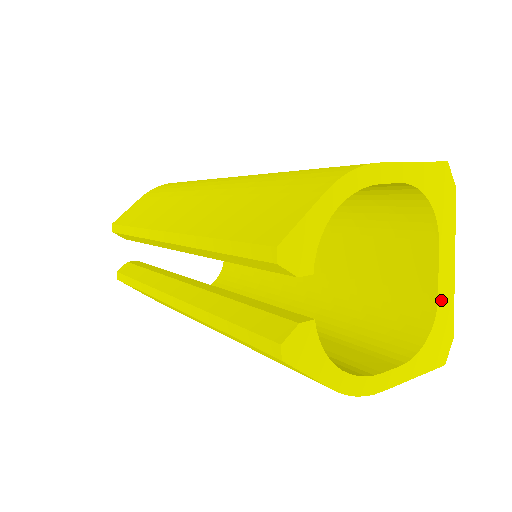
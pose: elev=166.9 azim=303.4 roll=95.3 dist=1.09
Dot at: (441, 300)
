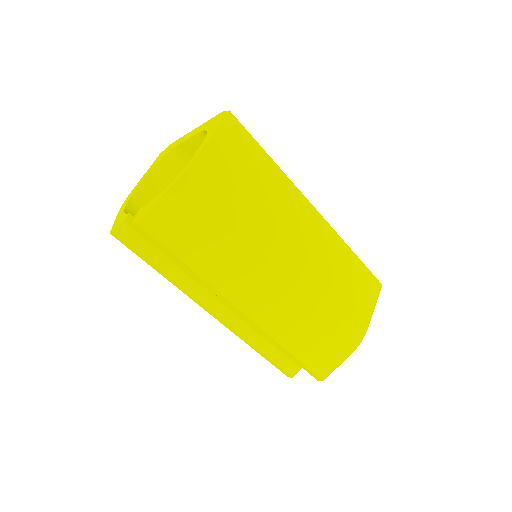
Dot at: occluded
